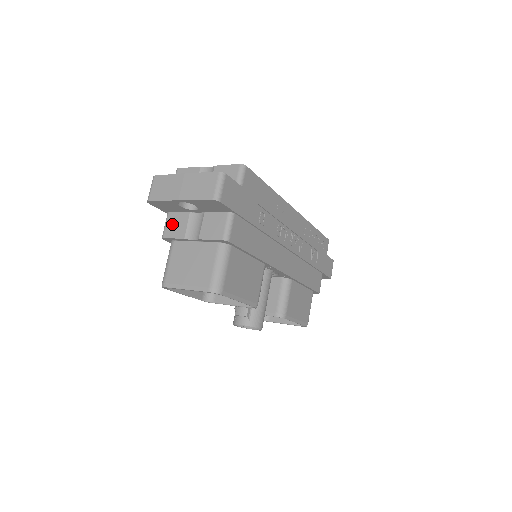
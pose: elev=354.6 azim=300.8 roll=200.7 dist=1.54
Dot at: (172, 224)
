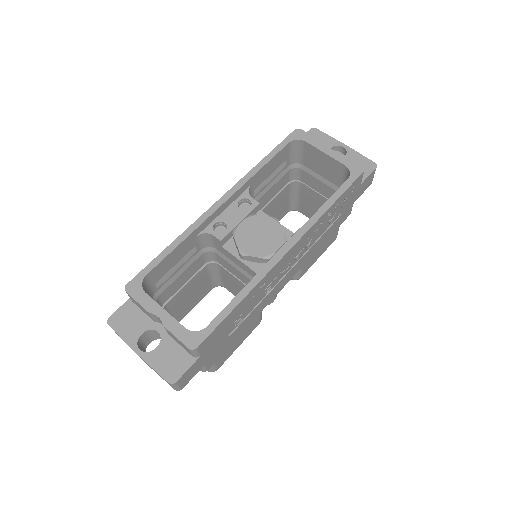
Dot at: occluded
